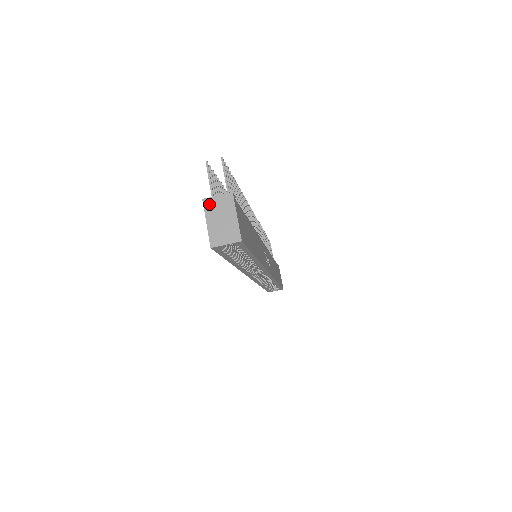
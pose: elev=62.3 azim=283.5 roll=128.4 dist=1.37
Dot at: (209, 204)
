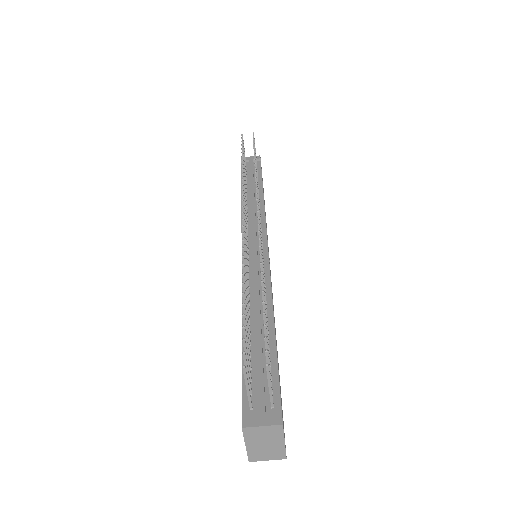
Dot at: (250, 432)
